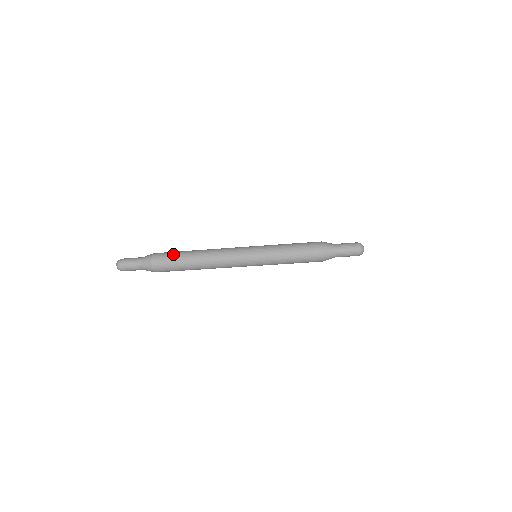
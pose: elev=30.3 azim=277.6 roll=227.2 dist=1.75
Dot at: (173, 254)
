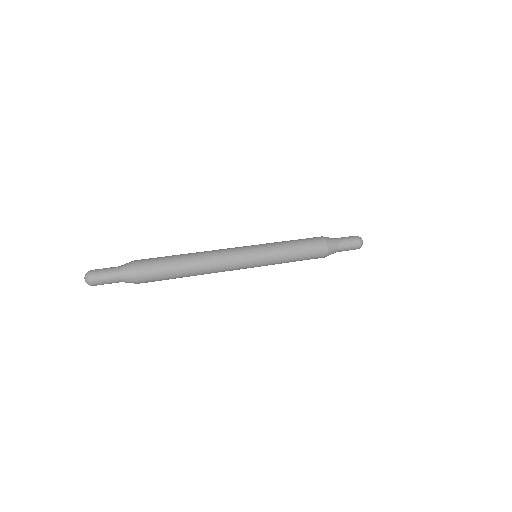
Dot at: occluded
